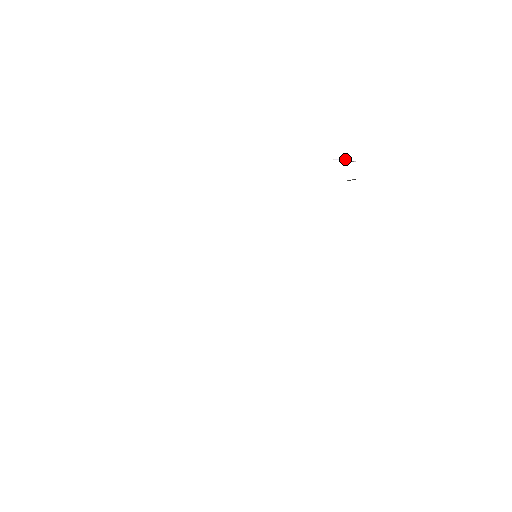
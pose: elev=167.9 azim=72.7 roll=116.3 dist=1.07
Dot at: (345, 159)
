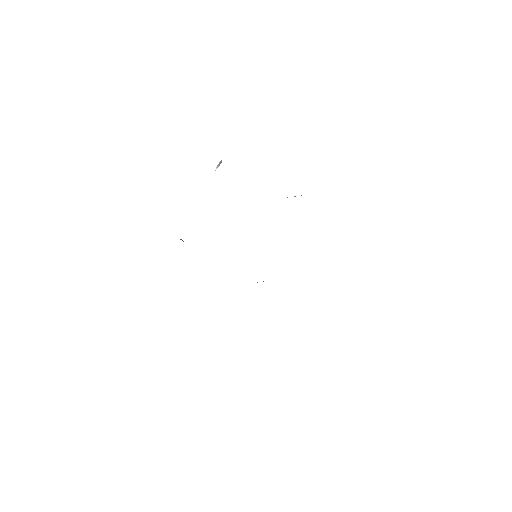
Dot at: (217, 165)
